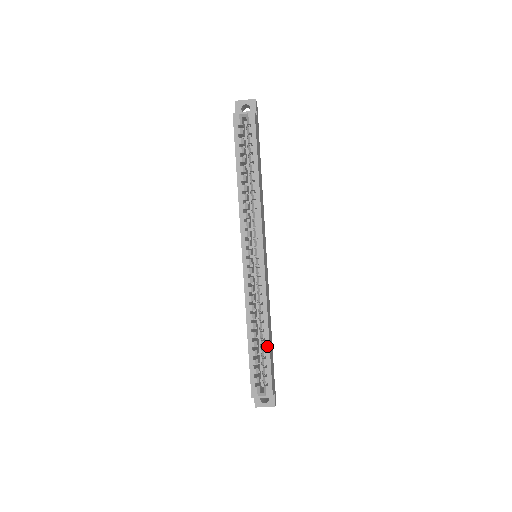
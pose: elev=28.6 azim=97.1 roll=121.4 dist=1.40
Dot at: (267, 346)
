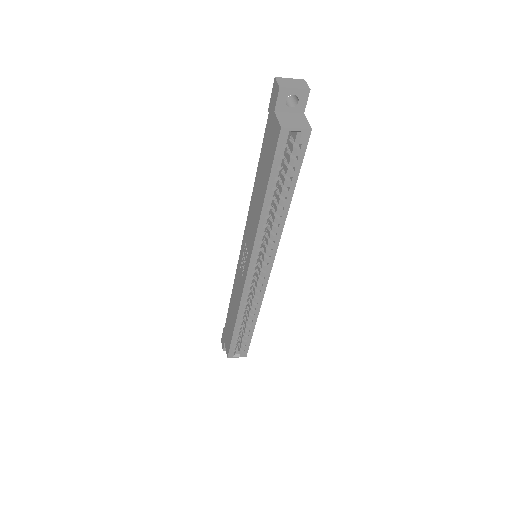
Dot at: (252, 330)
